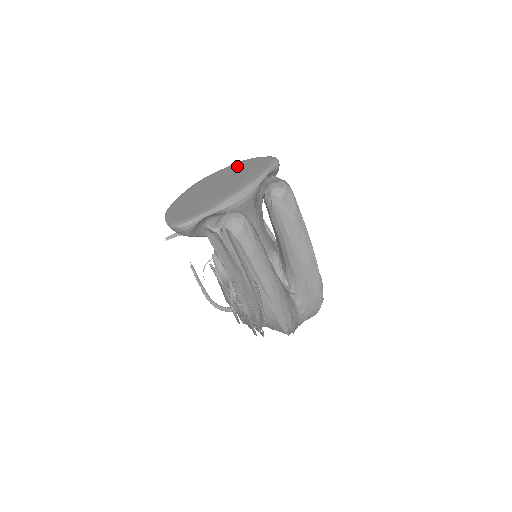
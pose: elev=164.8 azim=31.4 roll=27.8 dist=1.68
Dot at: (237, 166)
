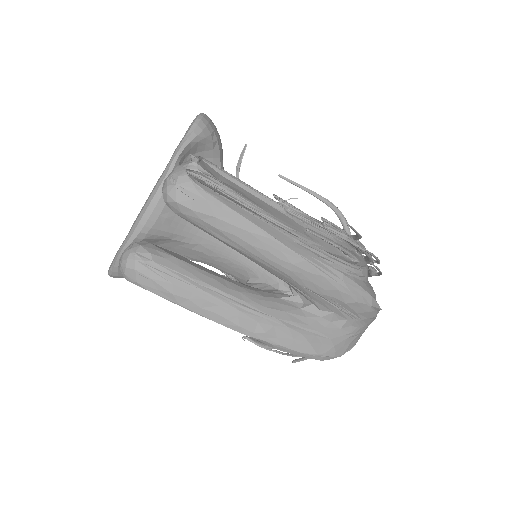
Dot at: occluded
